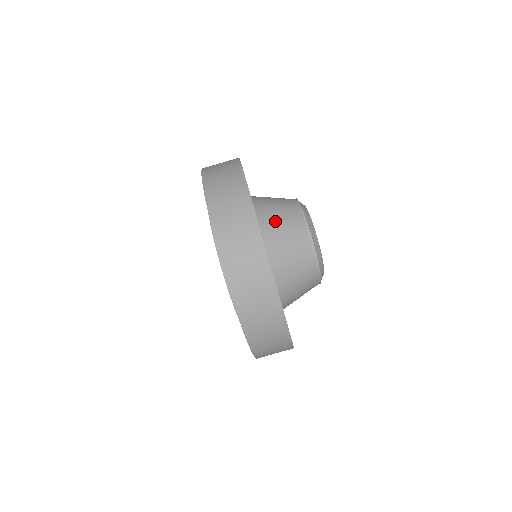
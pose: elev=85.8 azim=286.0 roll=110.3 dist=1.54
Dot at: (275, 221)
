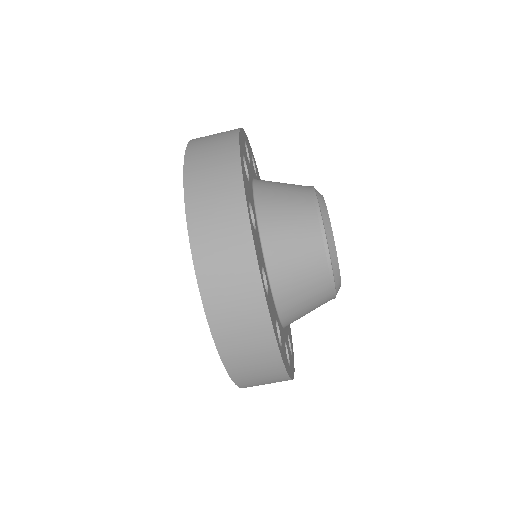
Dot at: (285, 249)
